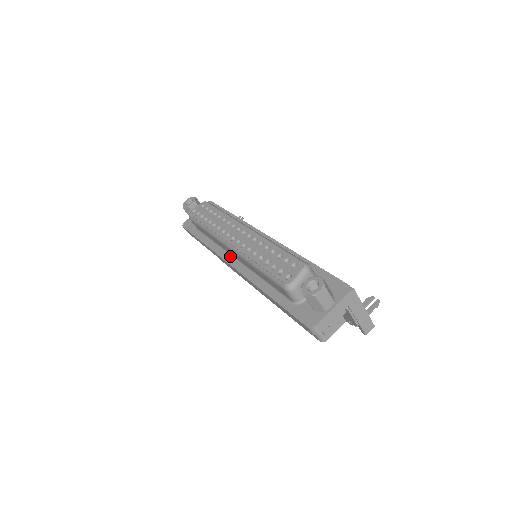
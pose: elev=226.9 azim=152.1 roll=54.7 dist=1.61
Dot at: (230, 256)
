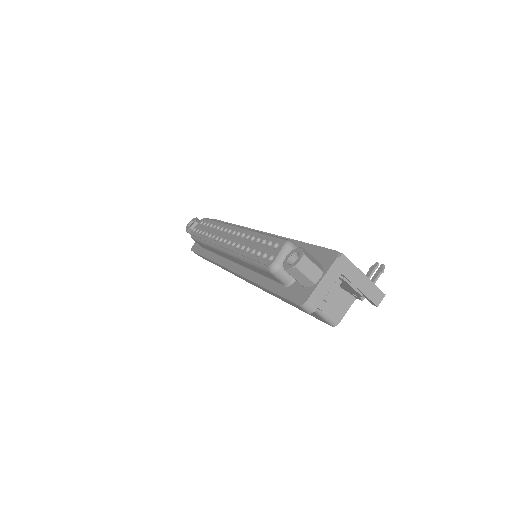
Dot at: (229, 262)
